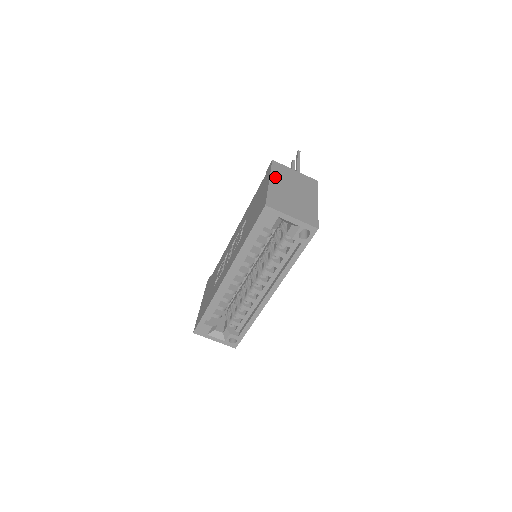
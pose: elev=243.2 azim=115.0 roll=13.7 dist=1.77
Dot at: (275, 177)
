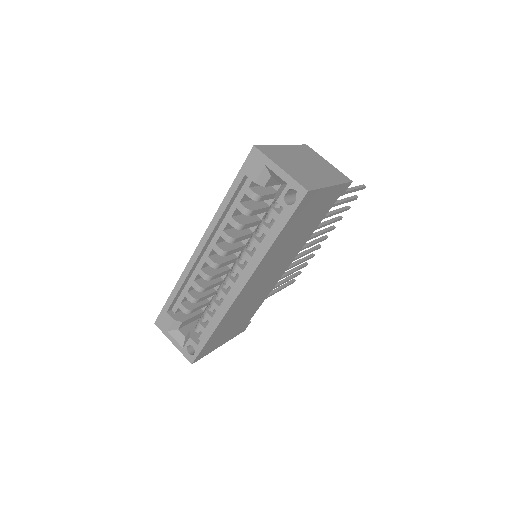
Dot at: (294, 148)
